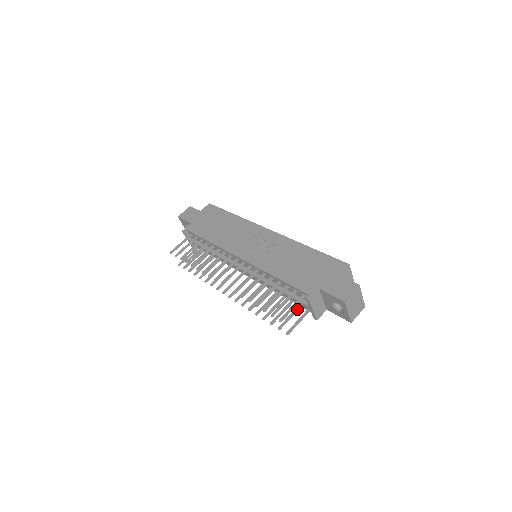
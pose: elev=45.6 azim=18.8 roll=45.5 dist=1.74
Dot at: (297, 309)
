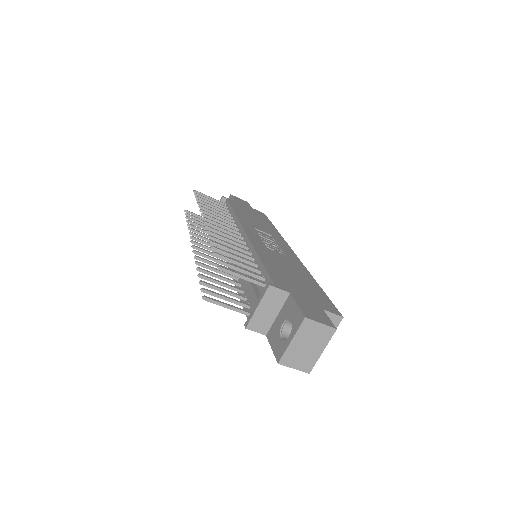
Dot at: (240, 302)
